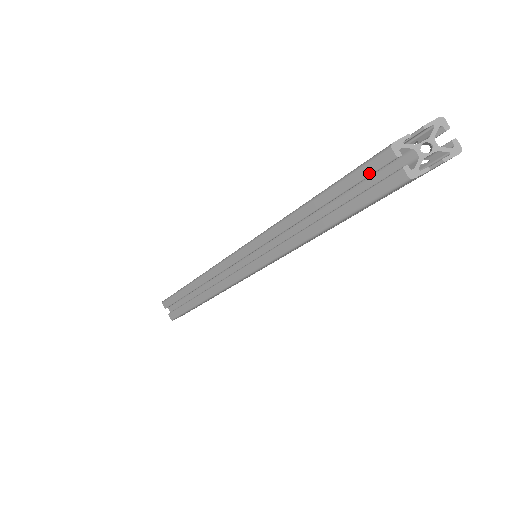
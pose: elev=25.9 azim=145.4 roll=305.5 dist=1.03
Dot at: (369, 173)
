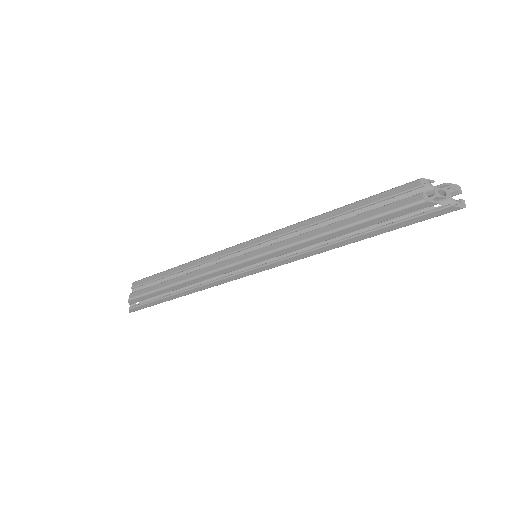
Dot at: (395, 193)
